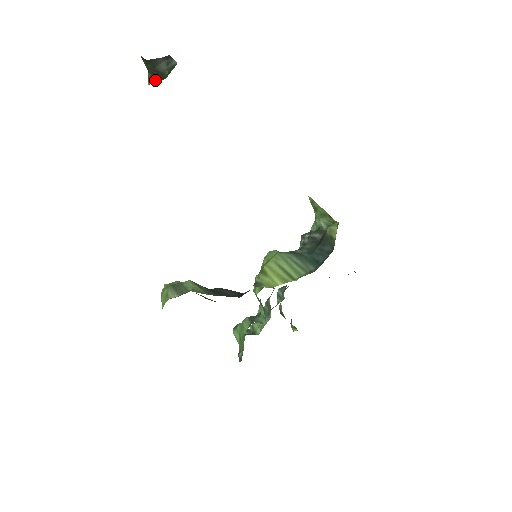
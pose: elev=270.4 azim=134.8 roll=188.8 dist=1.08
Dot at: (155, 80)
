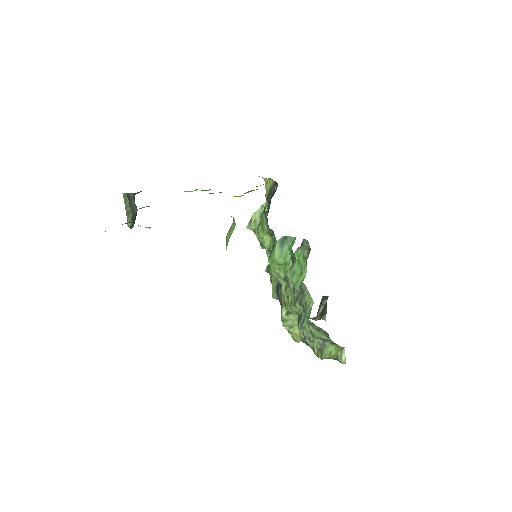
Dot at: (131, 220)
